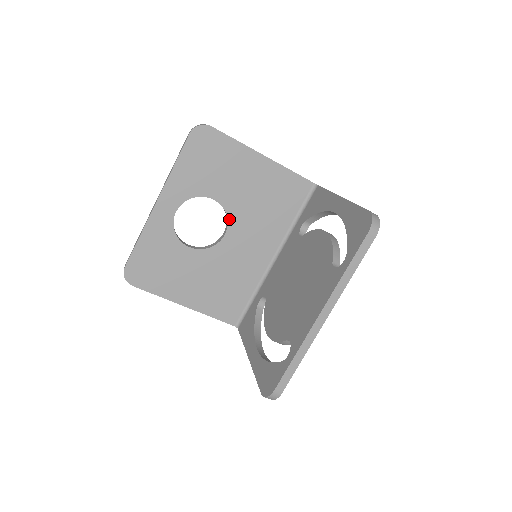
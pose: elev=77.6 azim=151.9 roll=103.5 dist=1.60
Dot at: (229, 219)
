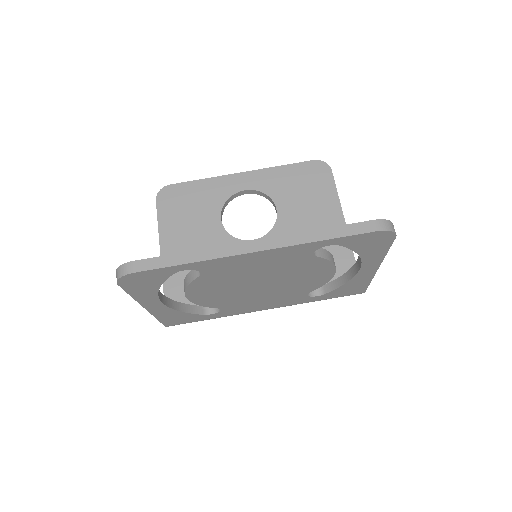
Dot at: (270, 234)
